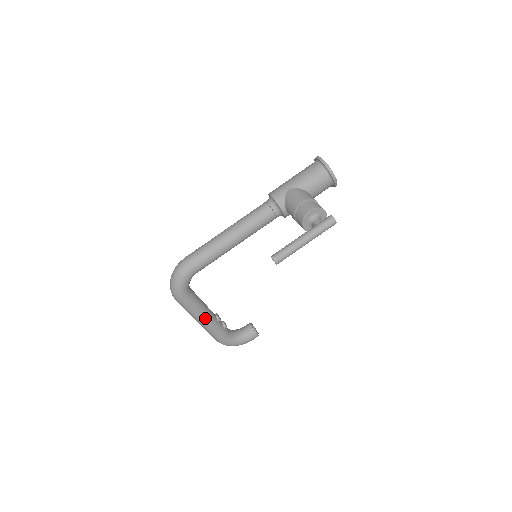
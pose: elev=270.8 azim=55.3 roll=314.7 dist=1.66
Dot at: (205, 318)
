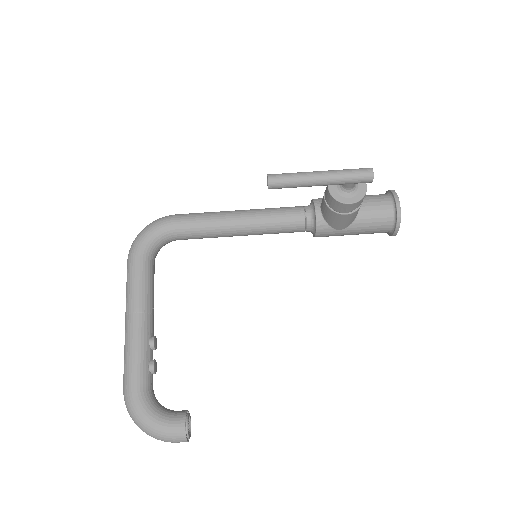
Dot at: (138, 311)
